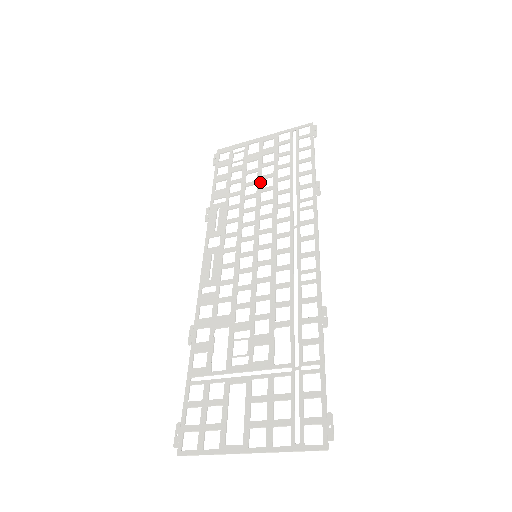
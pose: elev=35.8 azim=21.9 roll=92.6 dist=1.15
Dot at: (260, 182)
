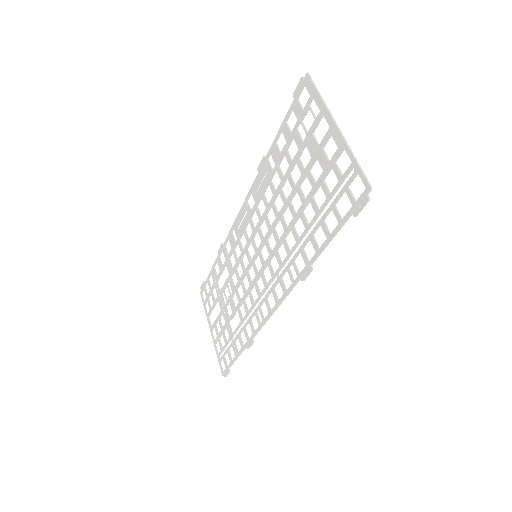
Dot at: (294, 193)
